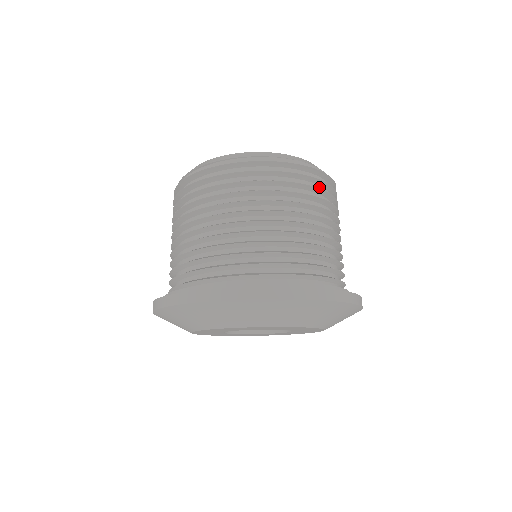
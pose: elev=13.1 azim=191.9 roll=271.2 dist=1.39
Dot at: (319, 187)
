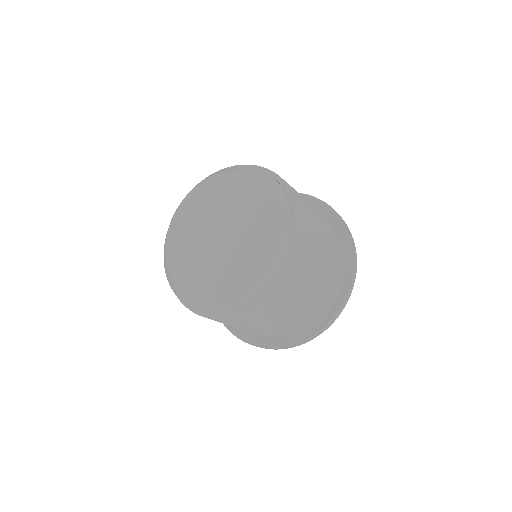
Dot at: occluded
